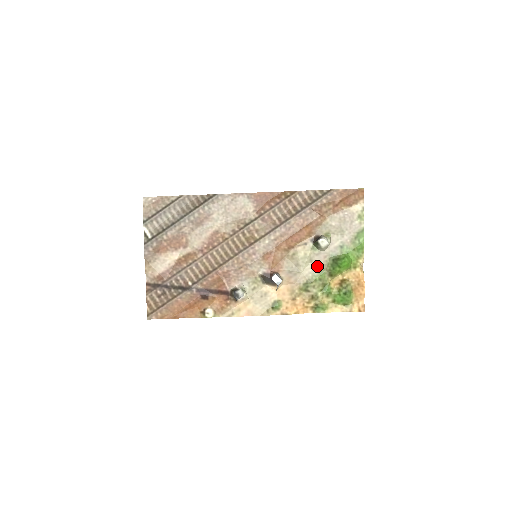
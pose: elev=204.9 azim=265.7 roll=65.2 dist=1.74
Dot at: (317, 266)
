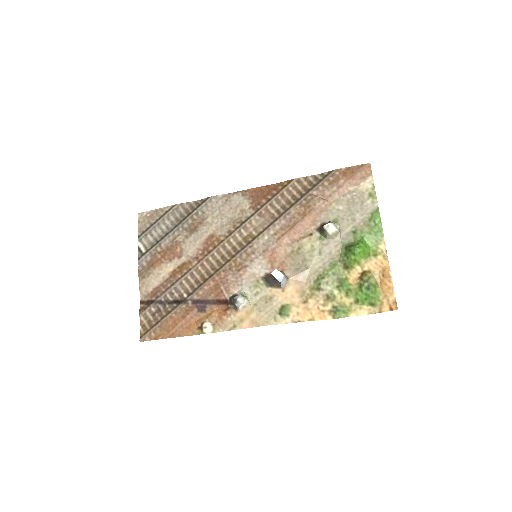
Dot at: (328, 258)
